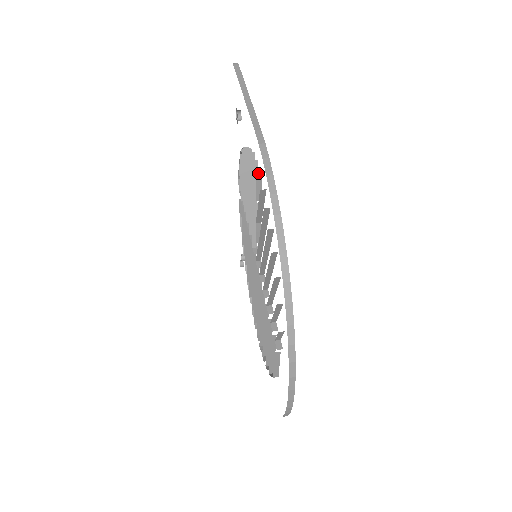
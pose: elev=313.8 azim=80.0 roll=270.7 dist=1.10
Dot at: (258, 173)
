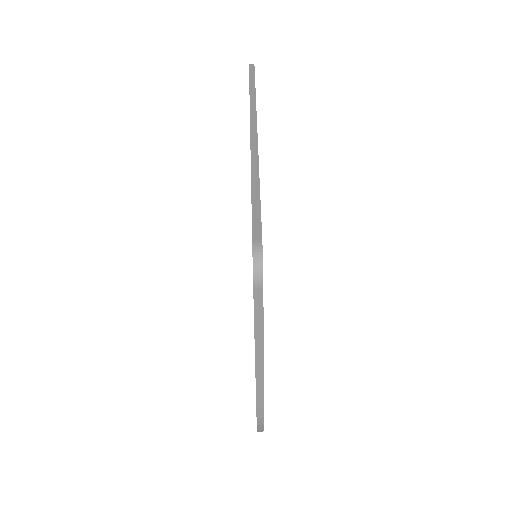
Dot at: occluded
